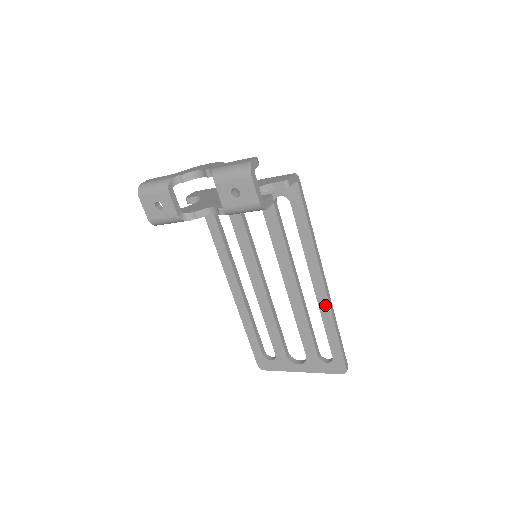
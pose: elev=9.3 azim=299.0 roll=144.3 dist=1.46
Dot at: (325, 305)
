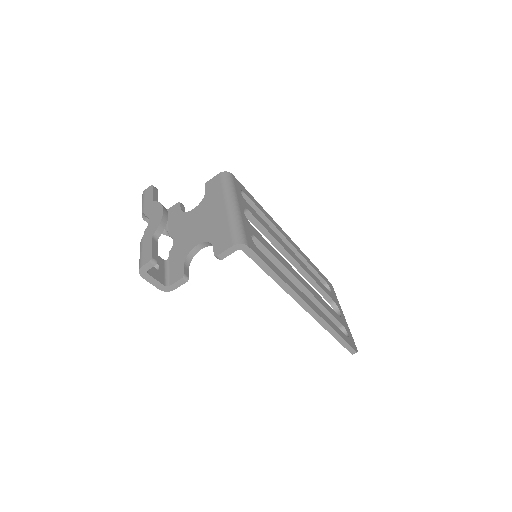
Dot at: occluded
